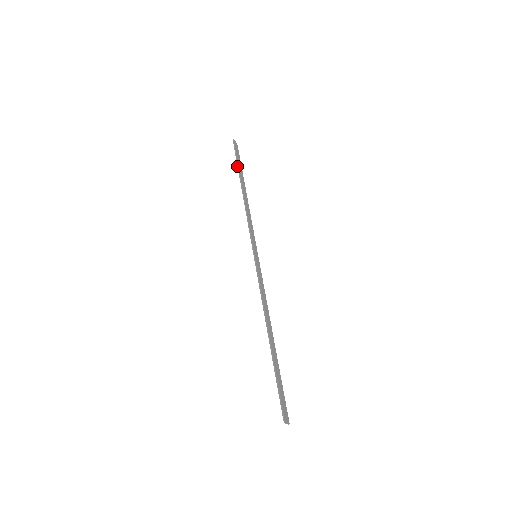
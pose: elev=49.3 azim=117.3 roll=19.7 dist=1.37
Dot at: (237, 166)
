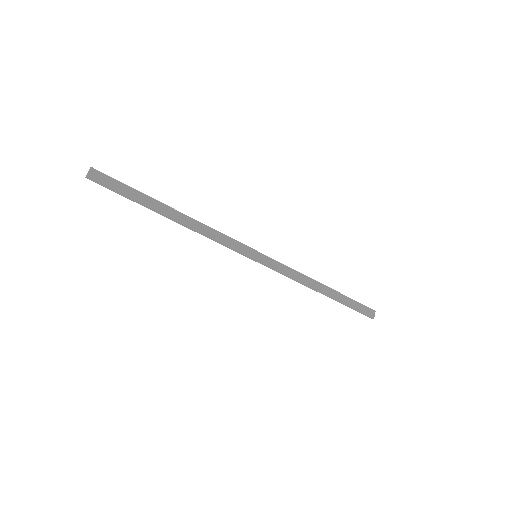
Dot at: occluded
